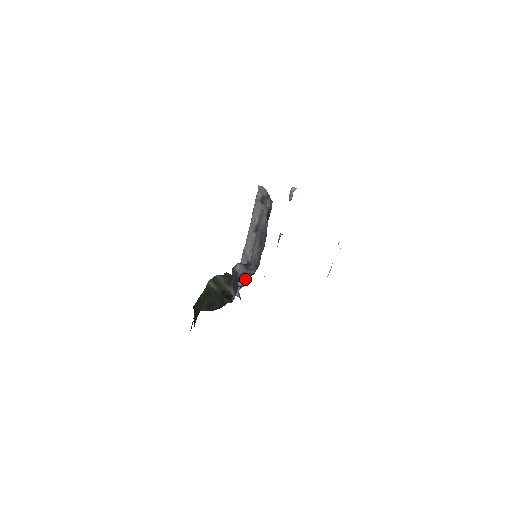
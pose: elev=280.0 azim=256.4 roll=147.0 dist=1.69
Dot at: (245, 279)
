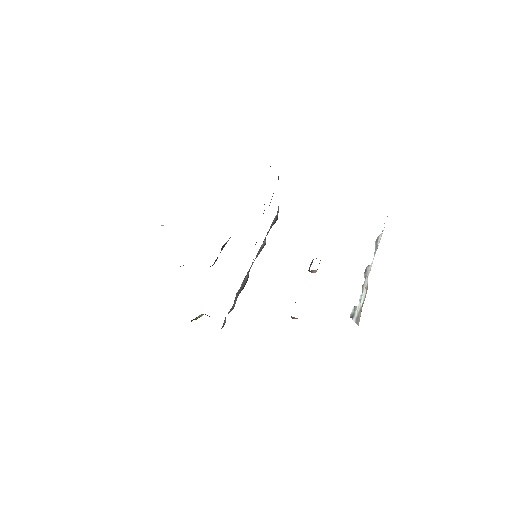
Dot at: occluded
